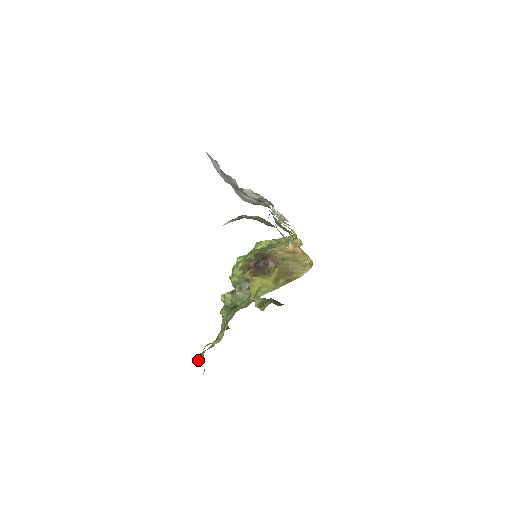
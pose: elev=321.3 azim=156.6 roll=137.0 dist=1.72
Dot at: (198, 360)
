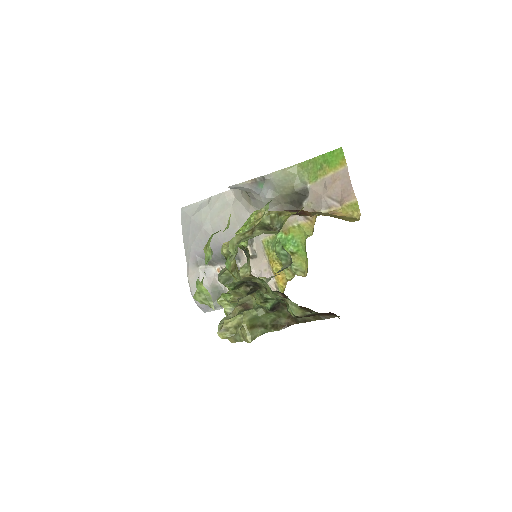
Dot at: occluded
